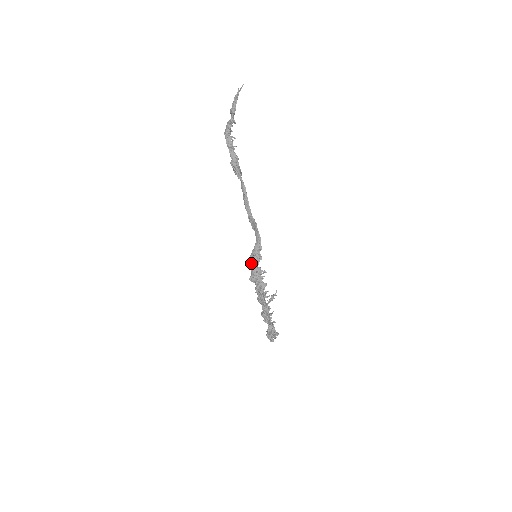
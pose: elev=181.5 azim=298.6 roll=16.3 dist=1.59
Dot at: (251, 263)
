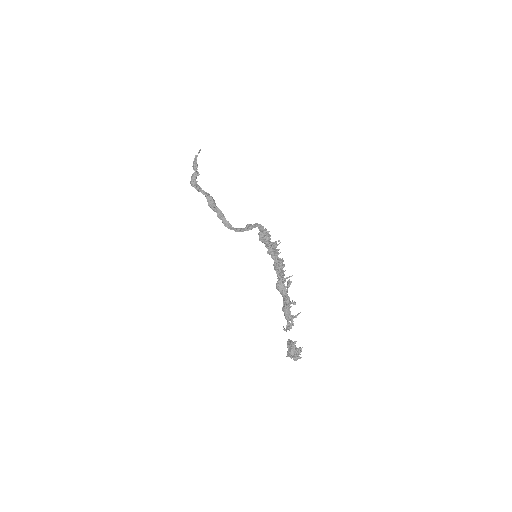
Dot at: (263, 240)
